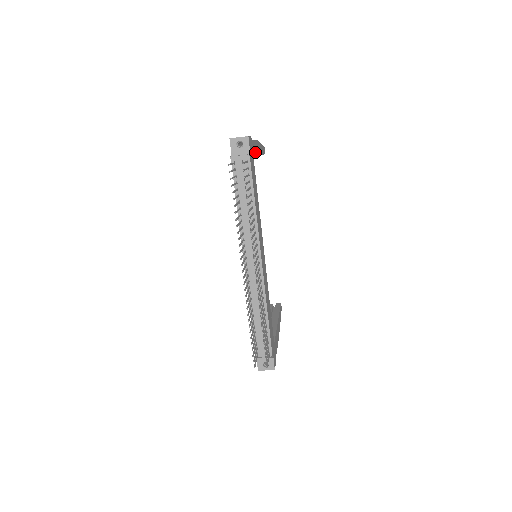
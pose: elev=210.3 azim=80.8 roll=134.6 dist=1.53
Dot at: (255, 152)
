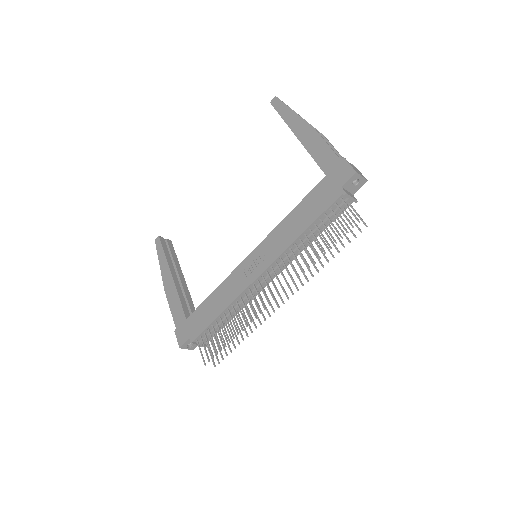
Dot at: occluded
